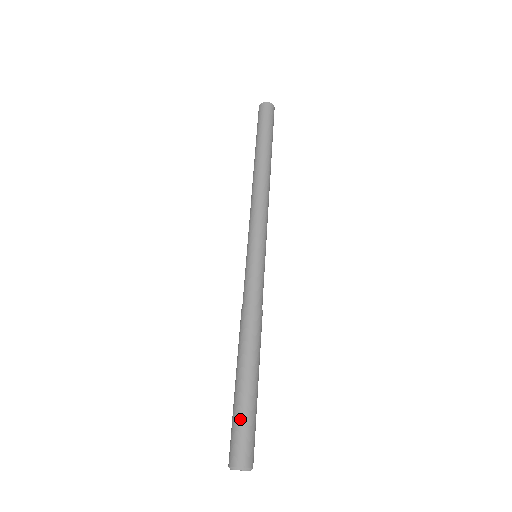
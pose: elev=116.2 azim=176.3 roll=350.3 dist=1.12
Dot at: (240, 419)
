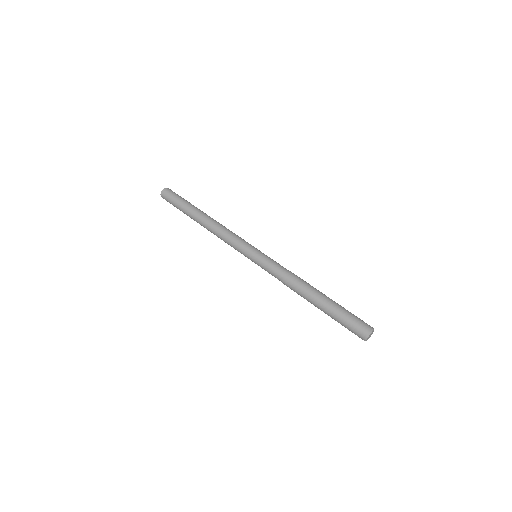
Dot at: (346, 315)
